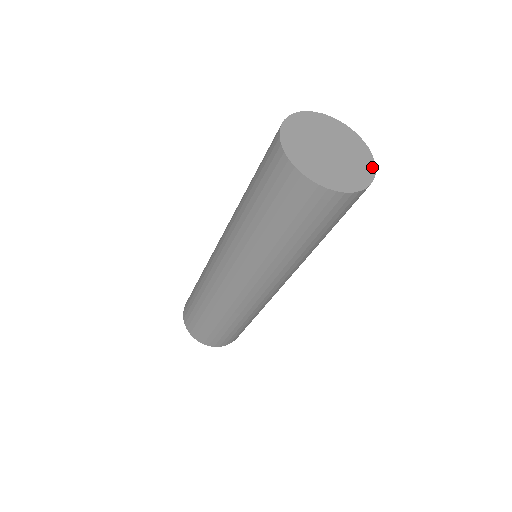
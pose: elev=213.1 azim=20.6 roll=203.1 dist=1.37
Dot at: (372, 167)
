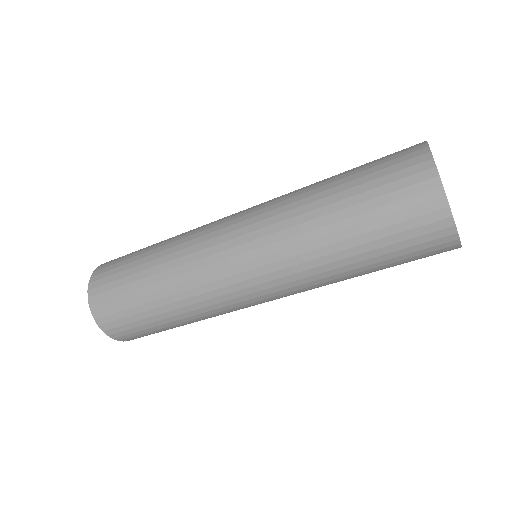
Dot at: occluded
